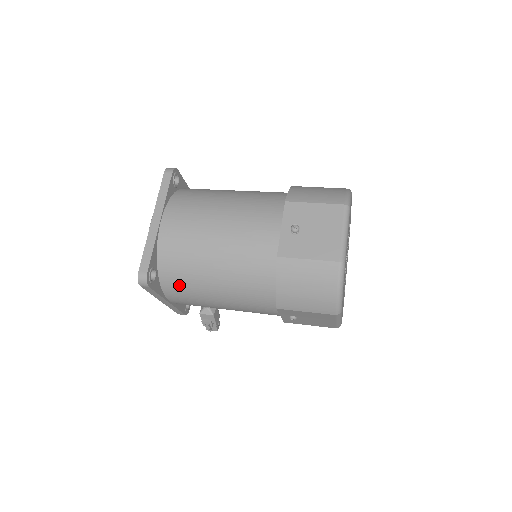
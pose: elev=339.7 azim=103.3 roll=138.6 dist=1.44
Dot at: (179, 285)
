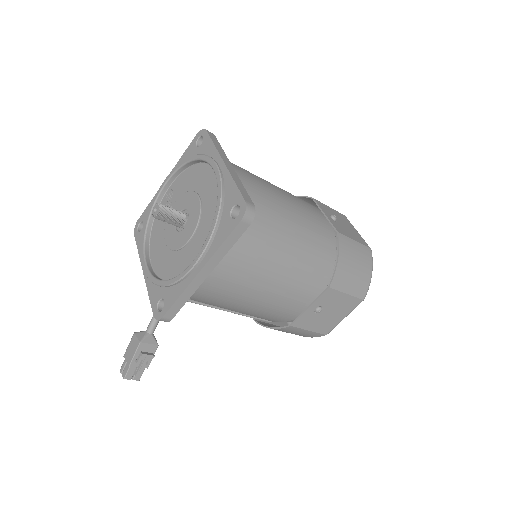
Dot at: (249, 243)
